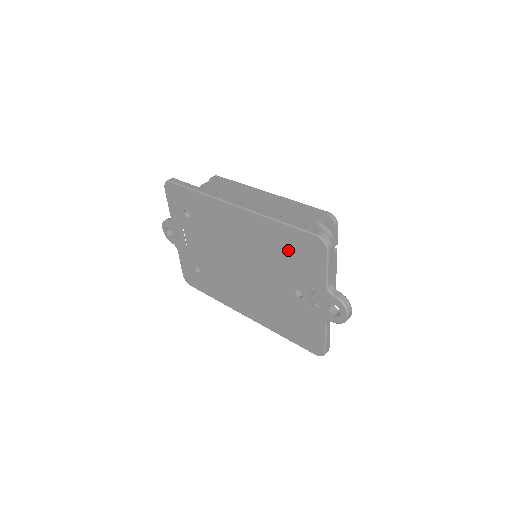
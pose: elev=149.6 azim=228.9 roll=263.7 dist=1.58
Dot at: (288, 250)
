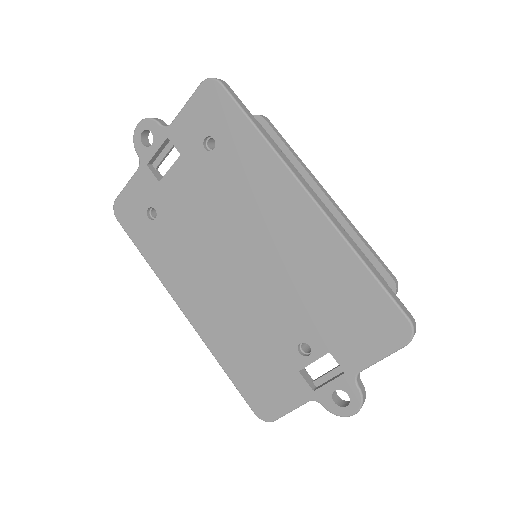
Dot at: (344, 302)
